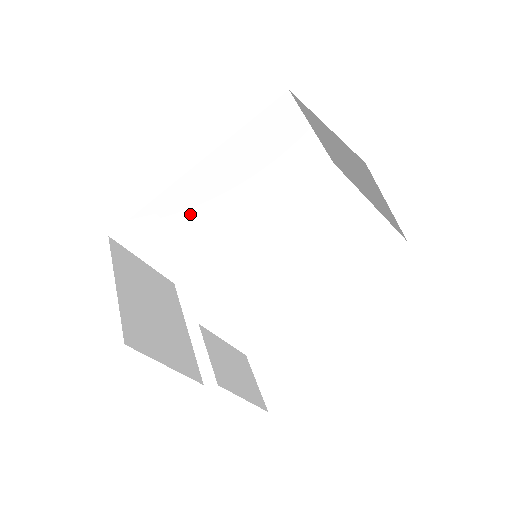
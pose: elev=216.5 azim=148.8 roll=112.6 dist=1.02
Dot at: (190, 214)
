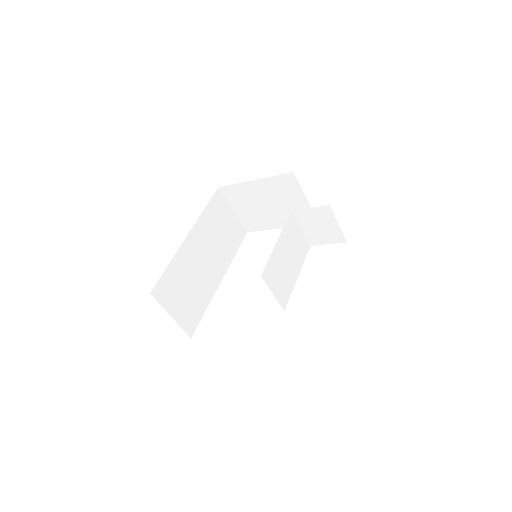
Dot at: (190, 272)
